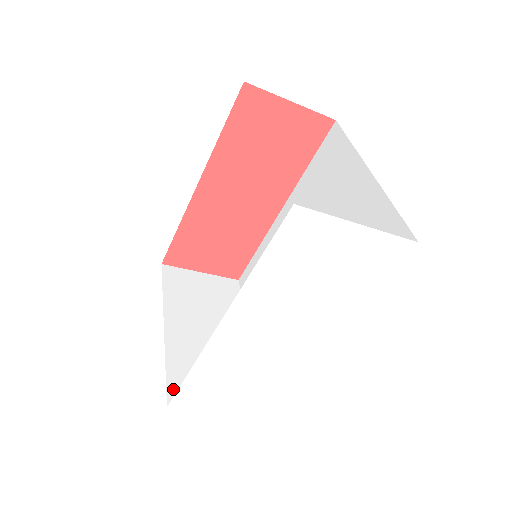
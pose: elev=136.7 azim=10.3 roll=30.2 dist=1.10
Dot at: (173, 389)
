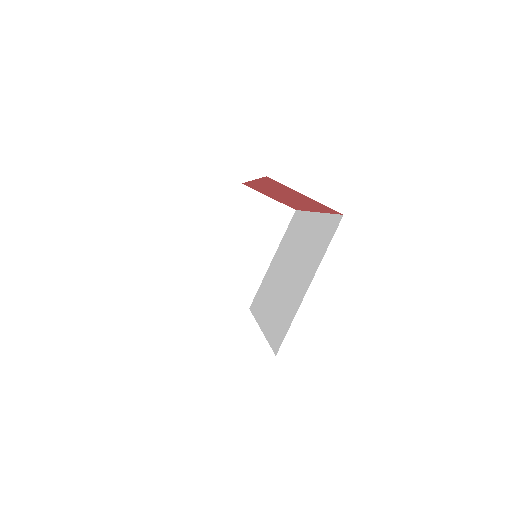
Dot at: (203, 276)
